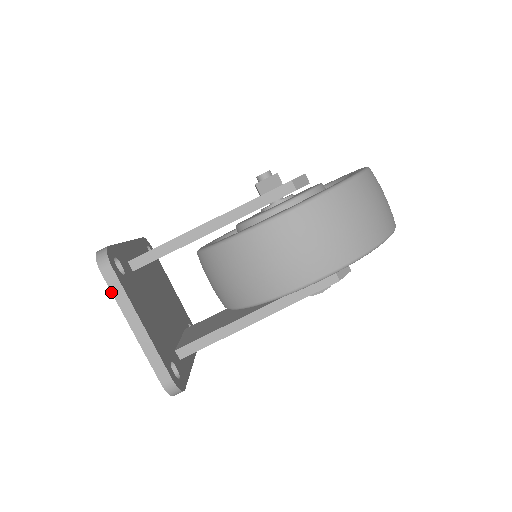
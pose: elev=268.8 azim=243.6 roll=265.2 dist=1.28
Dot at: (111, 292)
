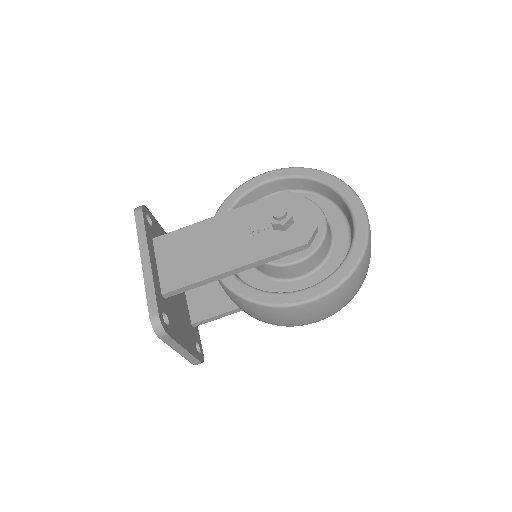
Dot at: occluded
